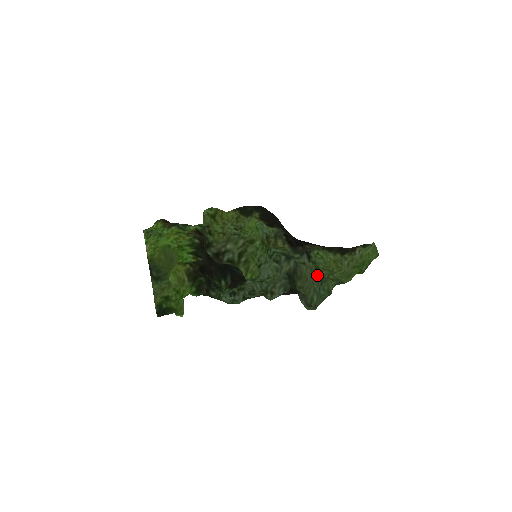
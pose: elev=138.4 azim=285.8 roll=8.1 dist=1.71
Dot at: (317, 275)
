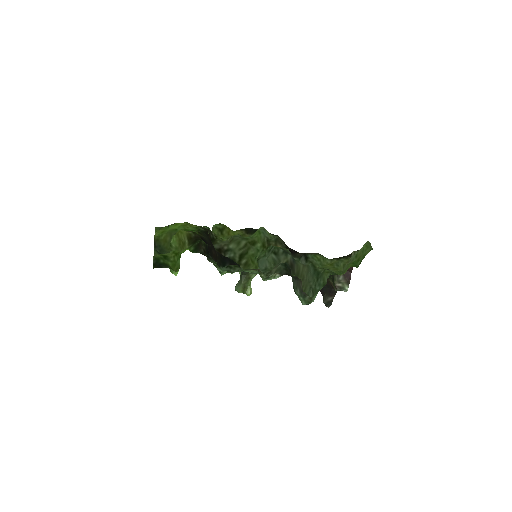
Dot at: (313, 272)
